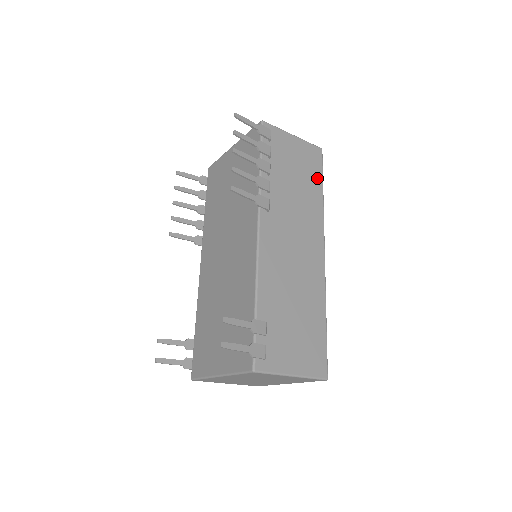
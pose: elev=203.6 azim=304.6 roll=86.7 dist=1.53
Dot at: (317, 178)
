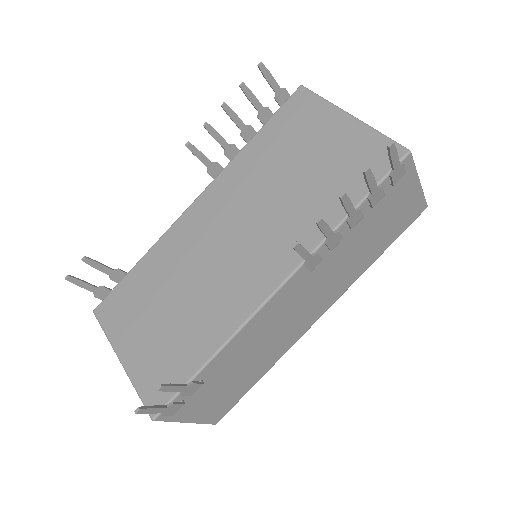
Dot at: (389, 240)
